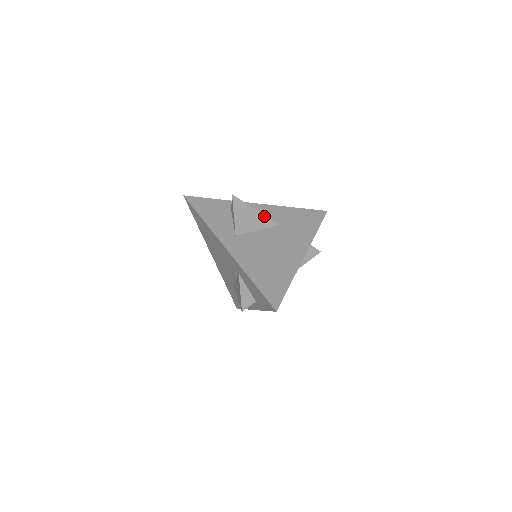
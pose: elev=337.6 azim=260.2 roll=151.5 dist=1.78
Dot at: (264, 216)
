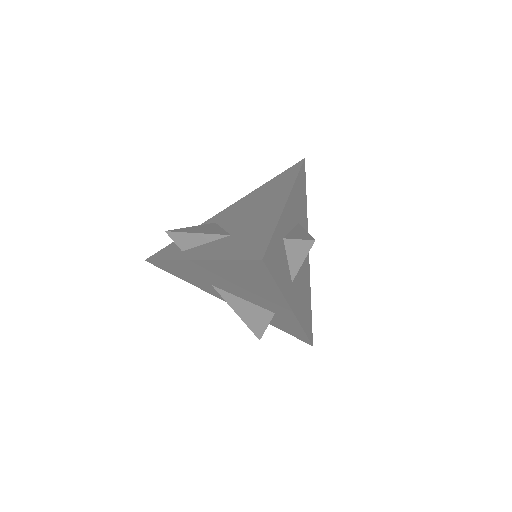
Dot at: occluded
